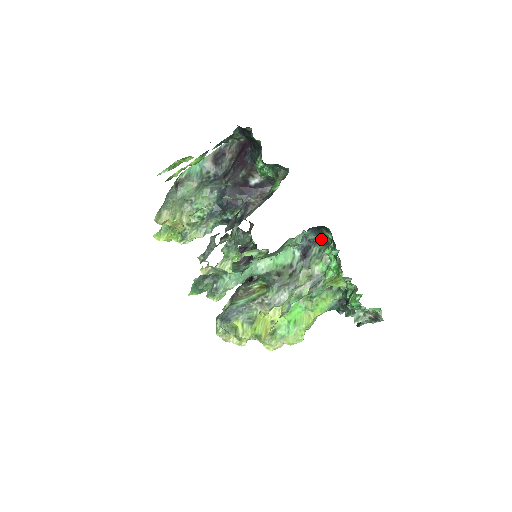
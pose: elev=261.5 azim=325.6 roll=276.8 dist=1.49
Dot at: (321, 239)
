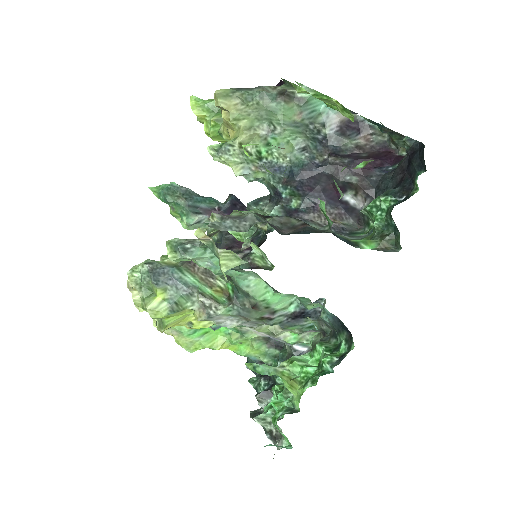
Dot at: (328, 326)
